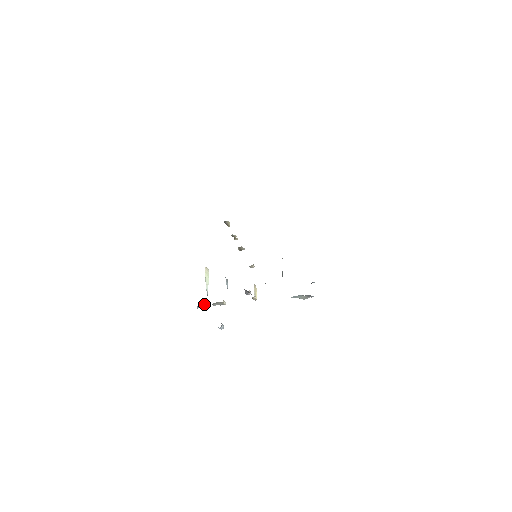
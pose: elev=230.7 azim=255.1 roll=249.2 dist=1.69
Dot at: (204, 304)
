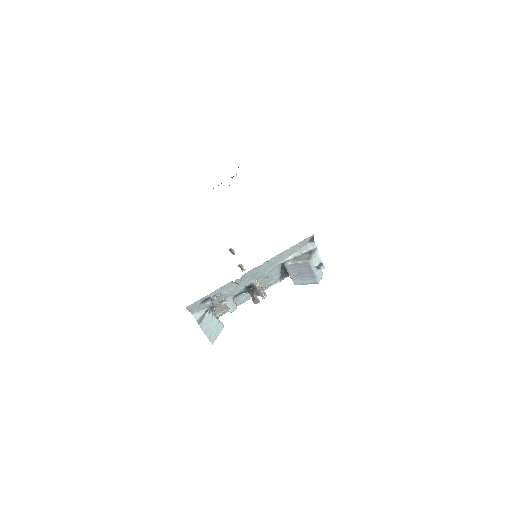
Dot at: (205, 312)
